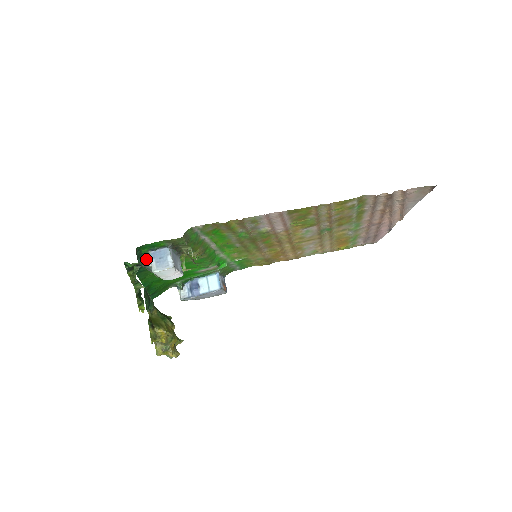
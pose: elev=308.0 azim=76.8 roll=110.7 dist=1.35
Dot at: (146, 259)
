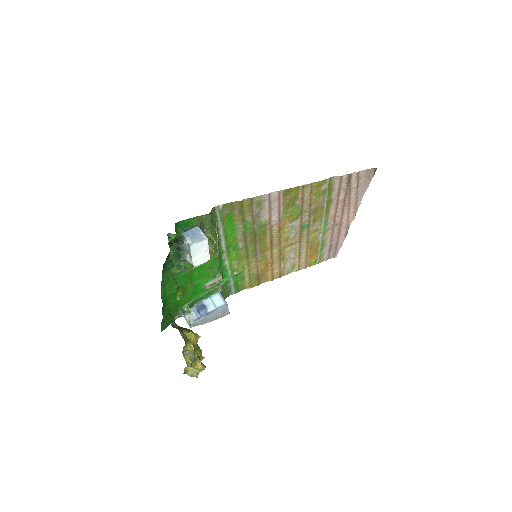
Dot at: (181, 238)
